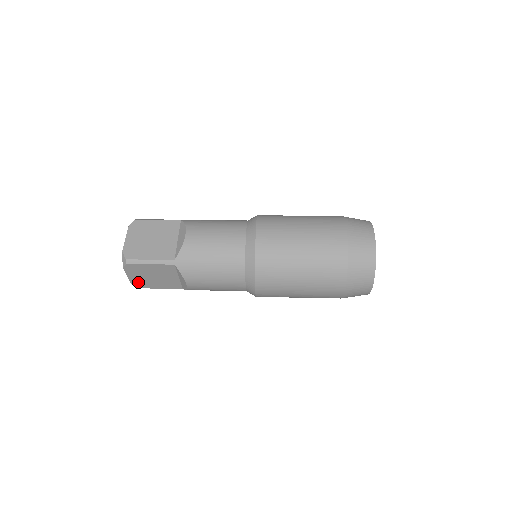
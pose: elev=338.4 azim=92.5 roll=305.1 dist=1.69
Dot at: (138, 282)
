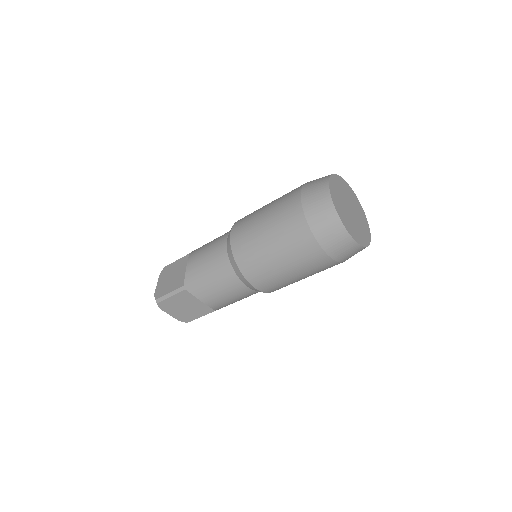
Dot at: (181, 317)
